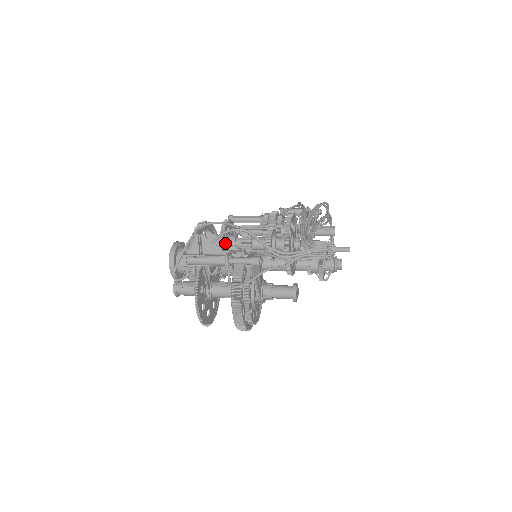
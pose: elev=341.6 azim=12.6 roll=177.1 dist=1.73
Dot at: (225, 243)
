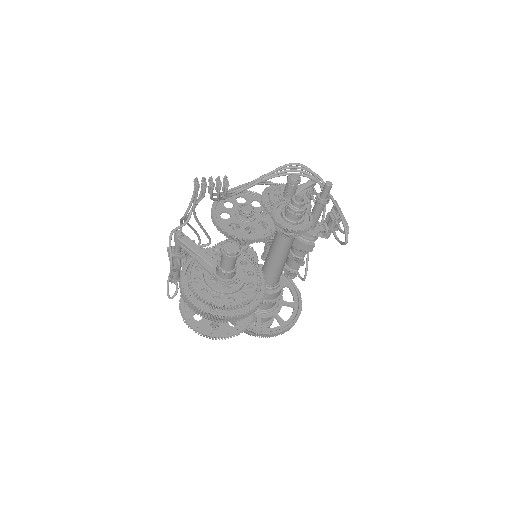
Dot at: occluded
